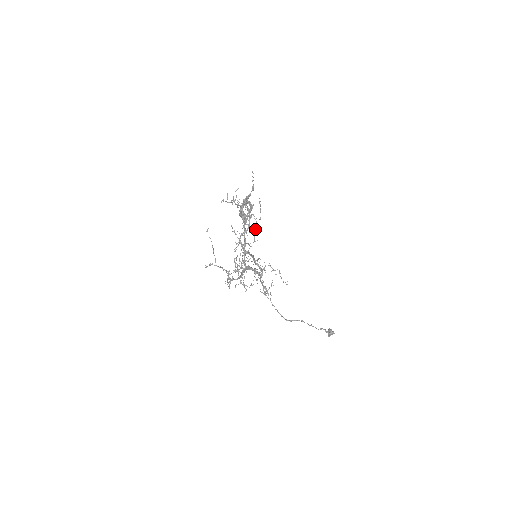
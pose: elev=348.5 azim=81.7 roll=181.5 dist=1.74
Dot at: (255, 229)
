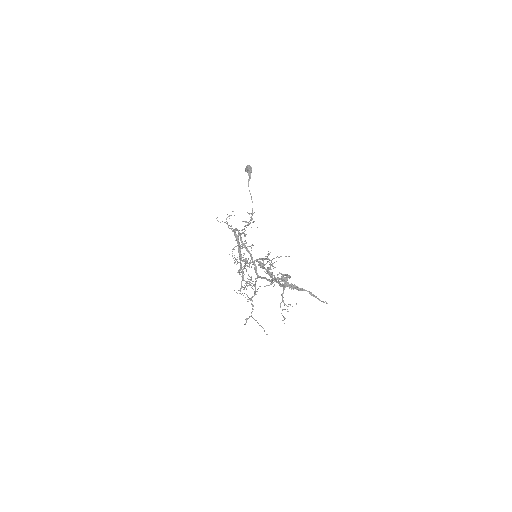
Dot at: occluded
